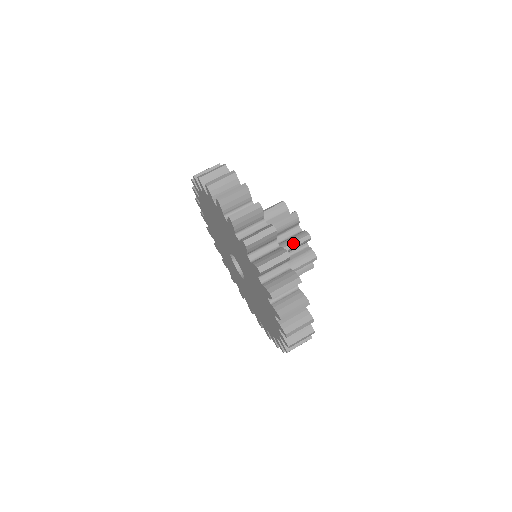
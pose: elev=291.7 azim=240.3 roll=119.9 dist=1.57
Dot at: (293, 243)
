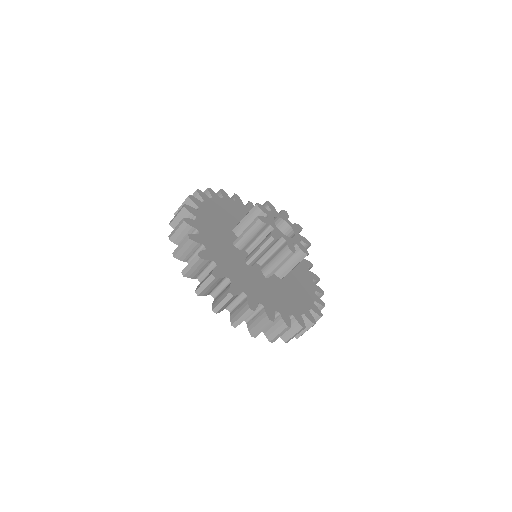
Dot at: occluded
